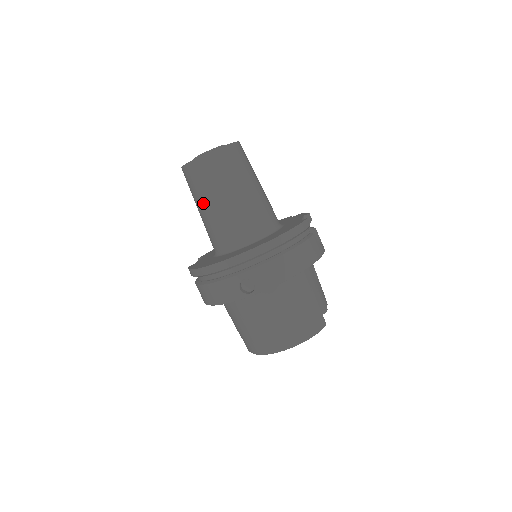
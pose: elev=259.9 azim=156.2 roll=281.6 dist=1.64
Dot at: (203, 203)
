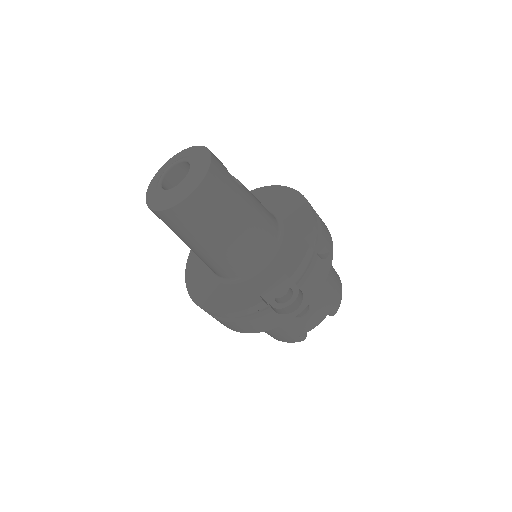
Dot at: occluded
